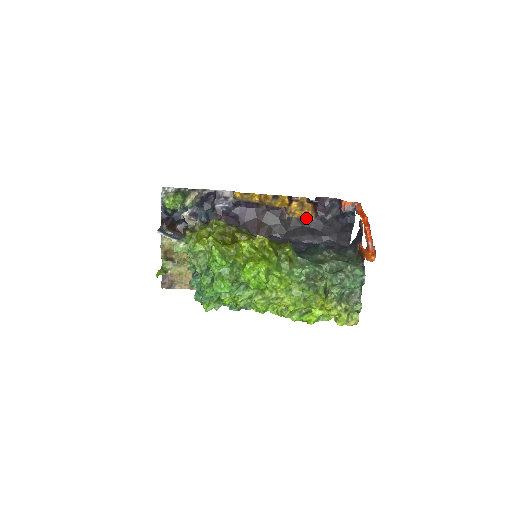
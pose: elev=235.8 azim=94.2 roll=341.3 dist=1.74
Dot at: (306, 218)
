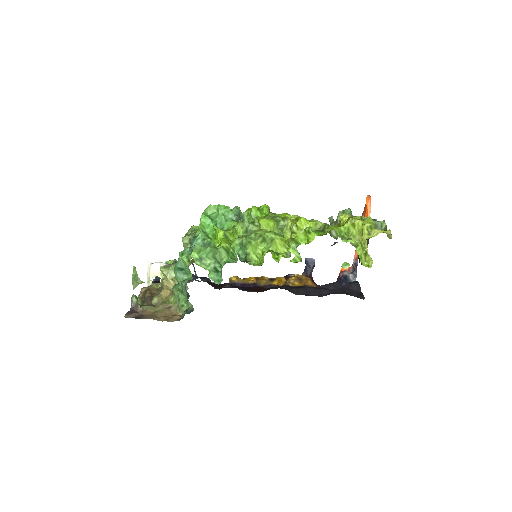
Dot at: (307, 286)
